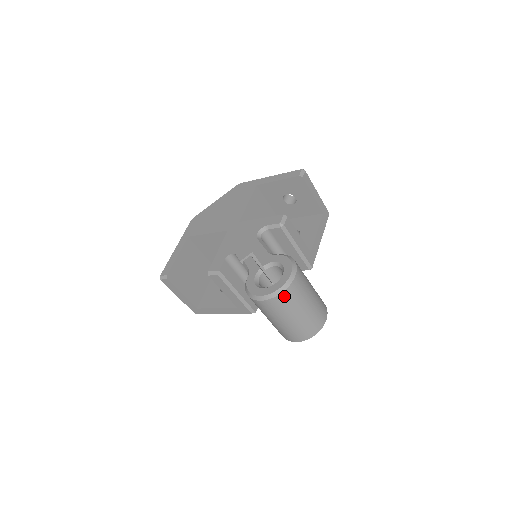
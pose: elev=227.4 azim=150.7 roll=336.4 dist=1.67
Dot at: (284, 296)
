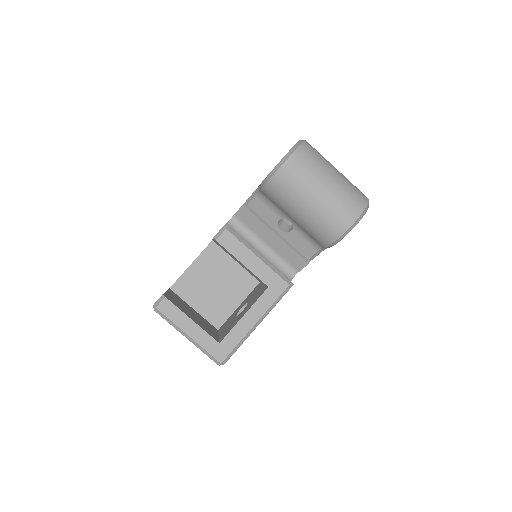
Dot at: (307, 147)
